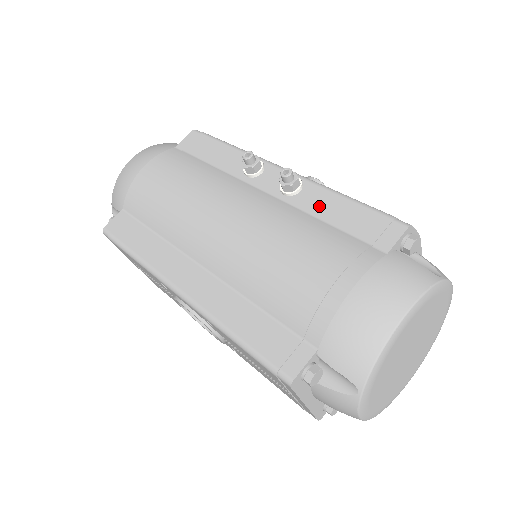
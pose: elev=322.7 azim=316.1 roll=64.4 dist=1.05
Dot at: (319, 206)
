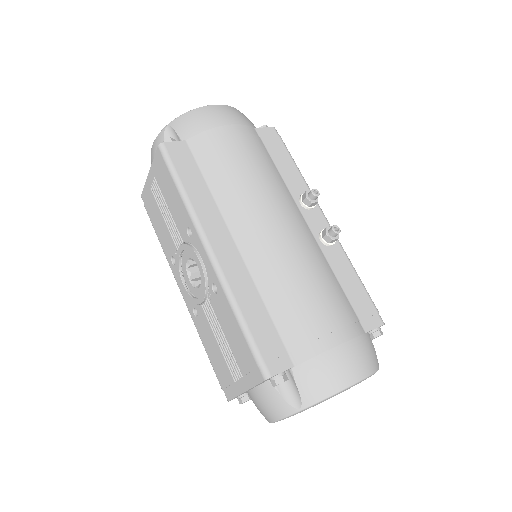
Dot at: (339, 267)
